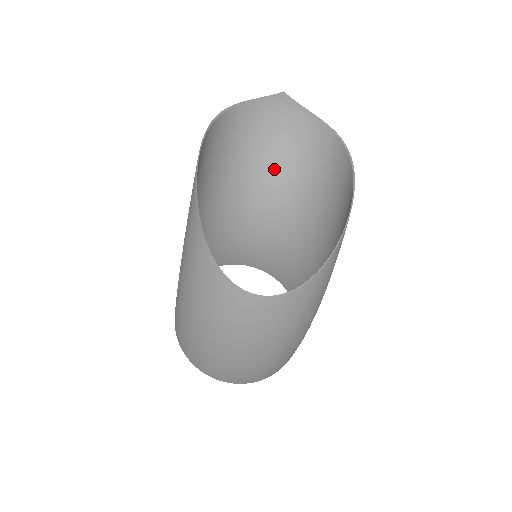
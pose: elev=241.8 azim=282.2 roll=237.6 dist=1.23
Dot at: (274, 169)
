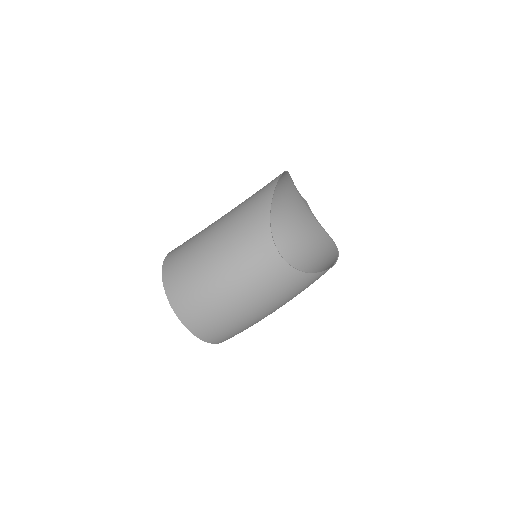
Dot at: (286, 227)
